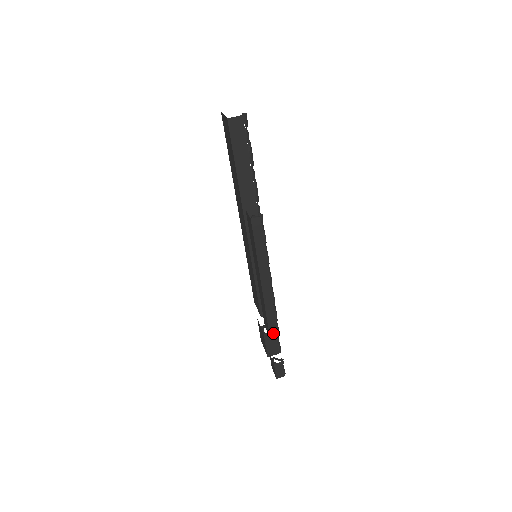
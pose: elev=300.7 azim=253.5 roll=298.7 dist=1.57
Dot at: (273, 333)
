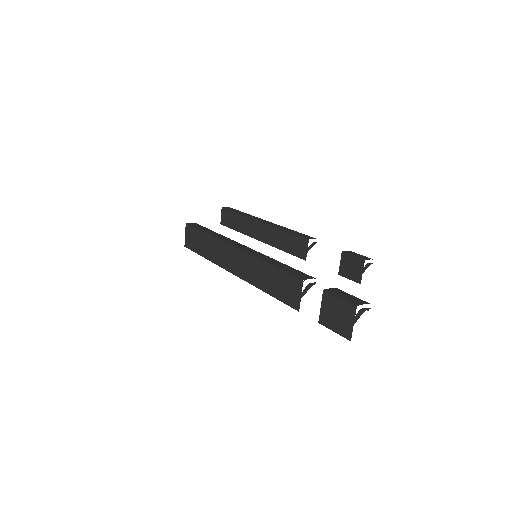
Dot at: (309, 238)
